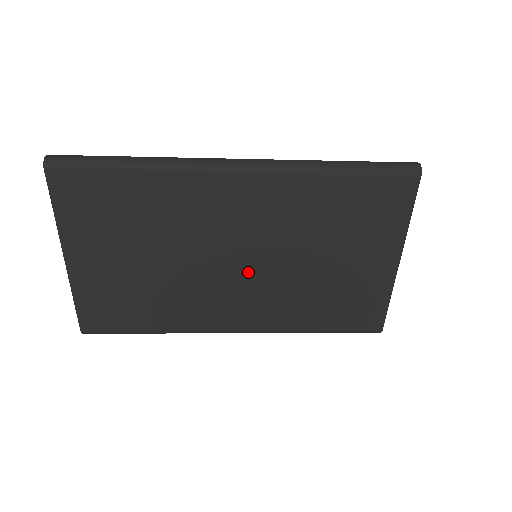
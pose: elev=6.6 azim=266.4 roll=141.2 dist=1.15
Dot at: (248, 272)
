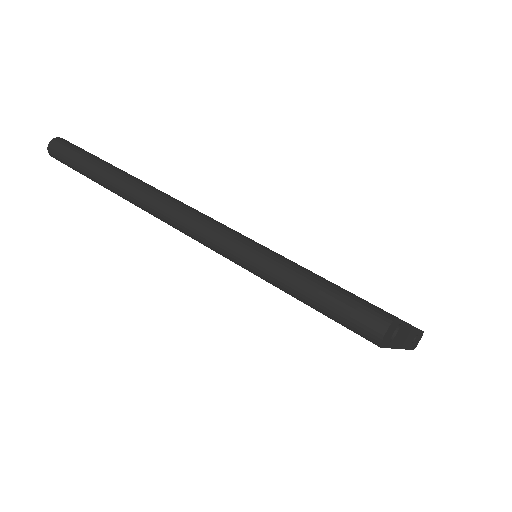
Dot at: occluded
